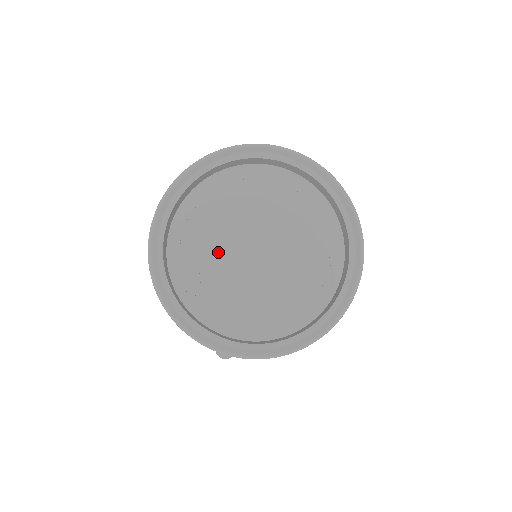
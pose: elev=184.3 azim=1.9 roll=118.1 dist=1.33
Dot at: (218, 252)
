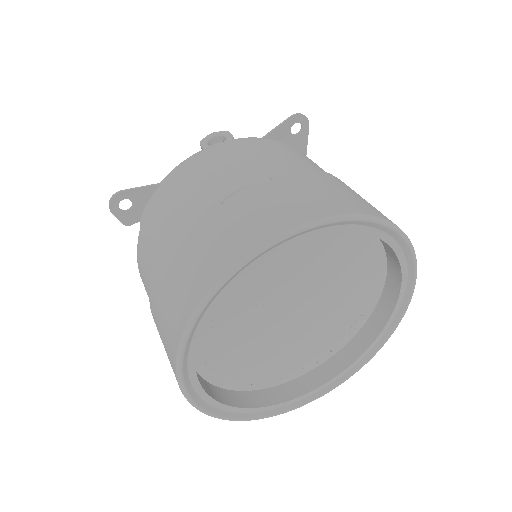
Dot at: (252, 321)
